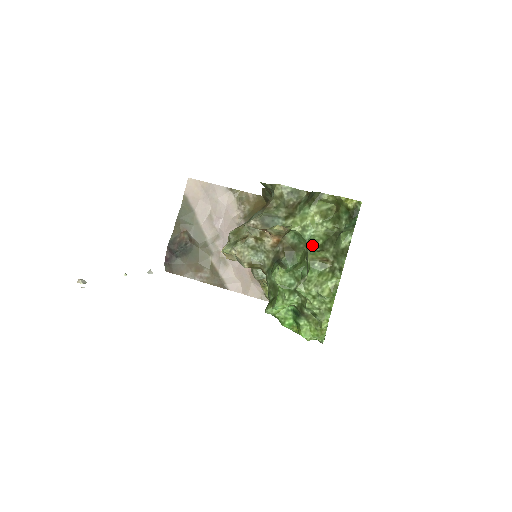
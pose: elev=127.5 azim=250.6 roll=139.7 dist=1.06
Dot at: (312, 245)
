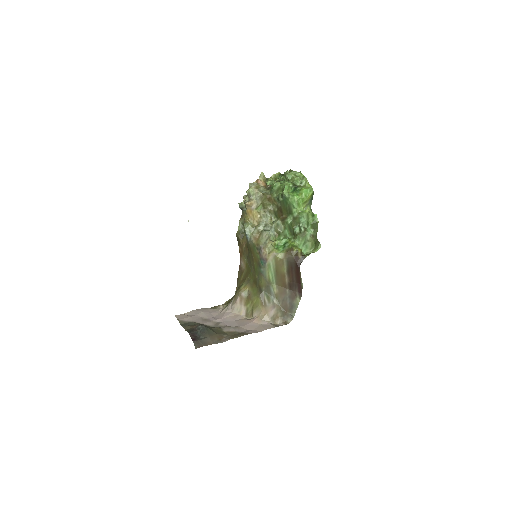
Dot at: occluded
